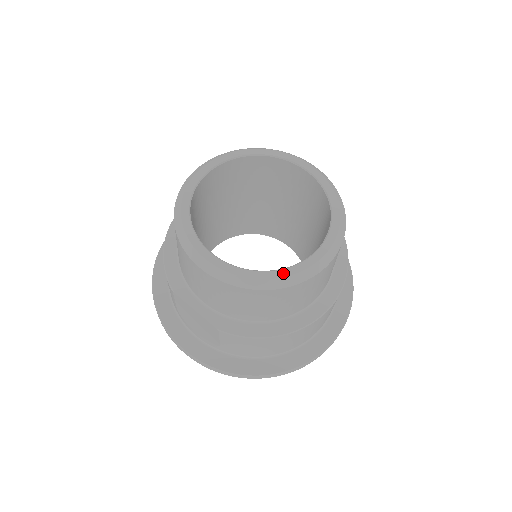
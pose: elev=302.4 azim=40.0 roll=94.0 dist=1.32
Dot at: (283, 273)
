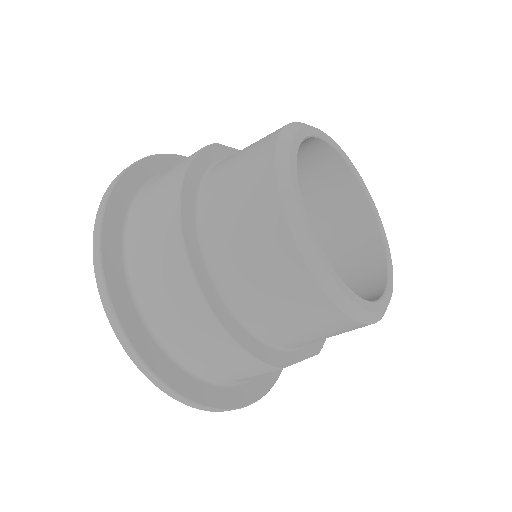
Dot at: (391, 265)
